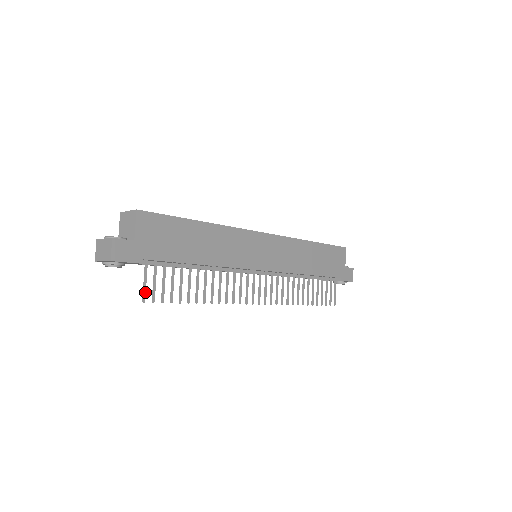
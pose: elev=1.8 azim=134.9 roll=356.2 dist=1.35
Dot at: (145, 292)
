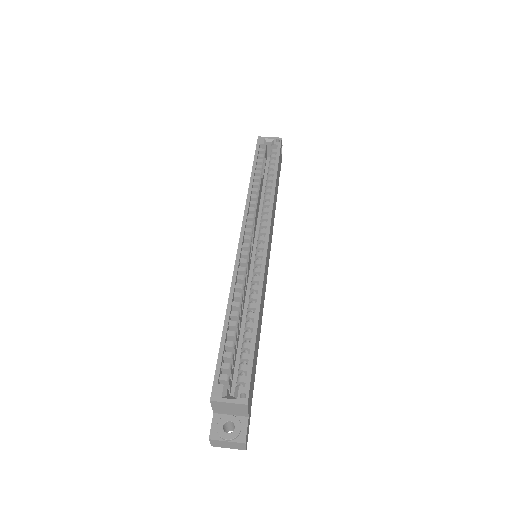
Dot at: occluded
